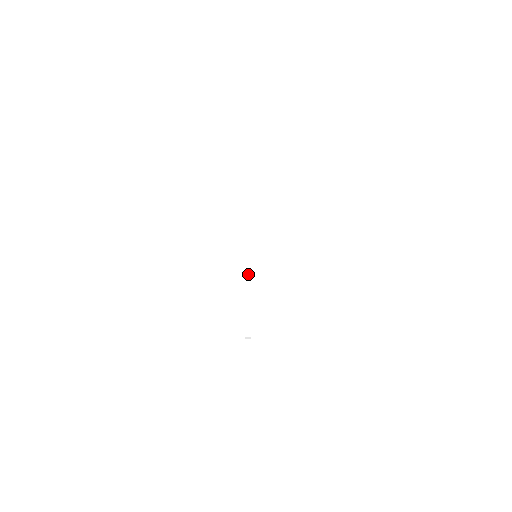
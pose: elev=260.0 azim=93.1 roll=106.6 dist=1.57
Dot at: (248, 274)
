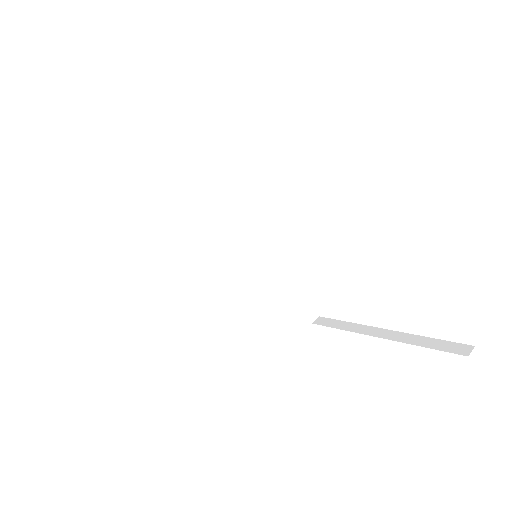
Dot at: occluded
